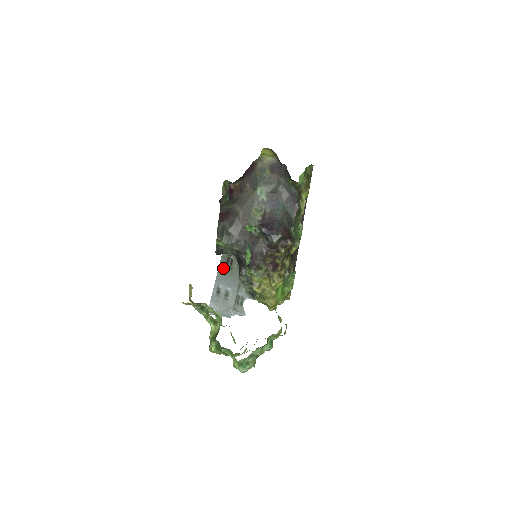
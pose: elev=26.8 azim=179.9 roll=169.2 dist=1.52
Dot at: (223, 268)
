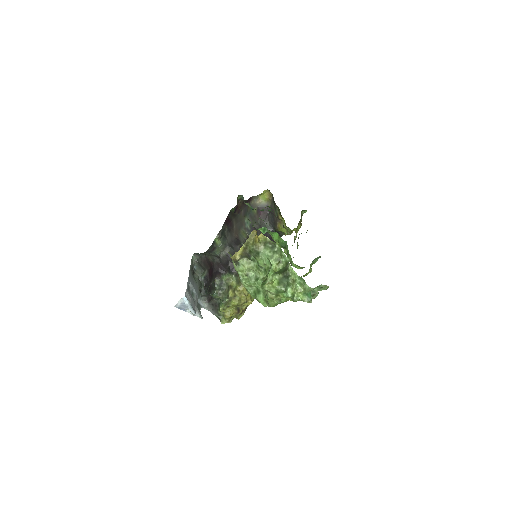
Dot at: (191, 272)
